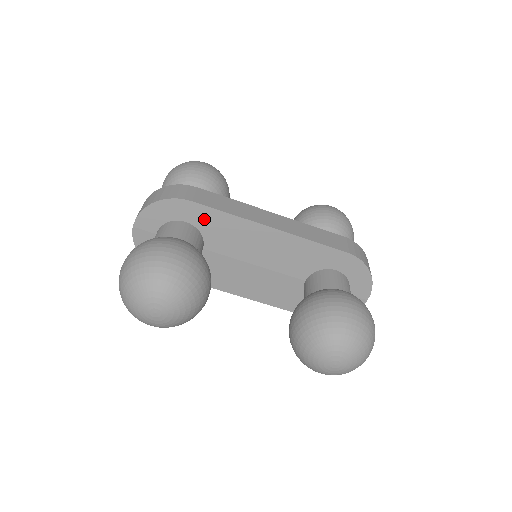
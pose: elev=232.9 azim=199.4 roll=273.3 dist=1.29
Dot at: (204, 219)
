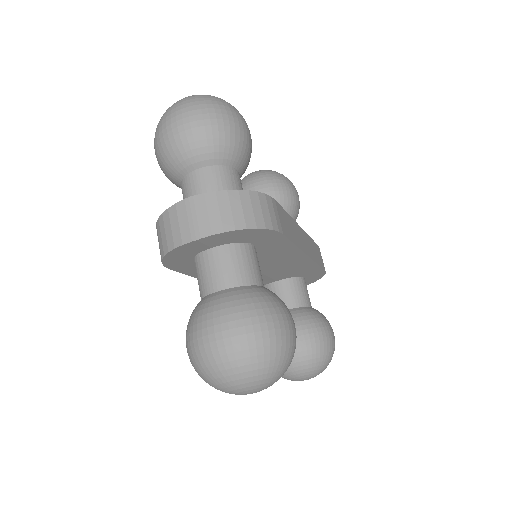
Dot at: (271, 245)
